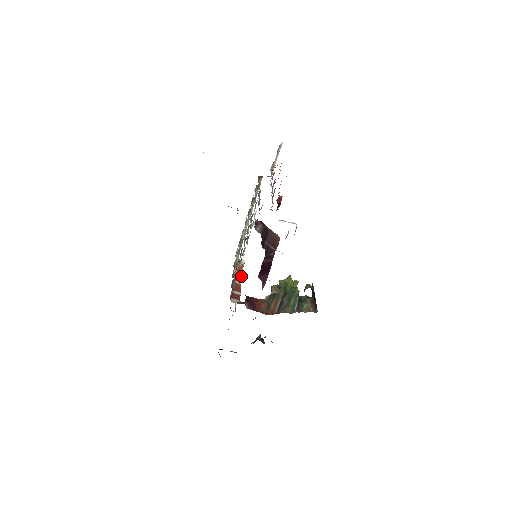
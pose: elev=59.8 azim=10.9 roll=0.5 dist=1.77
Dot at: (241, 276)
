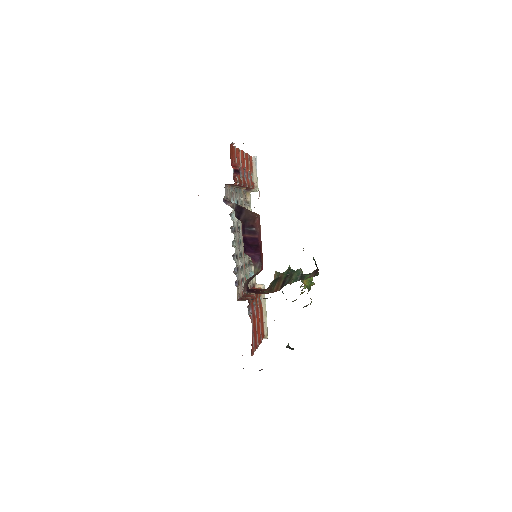
Dot at: occluded
